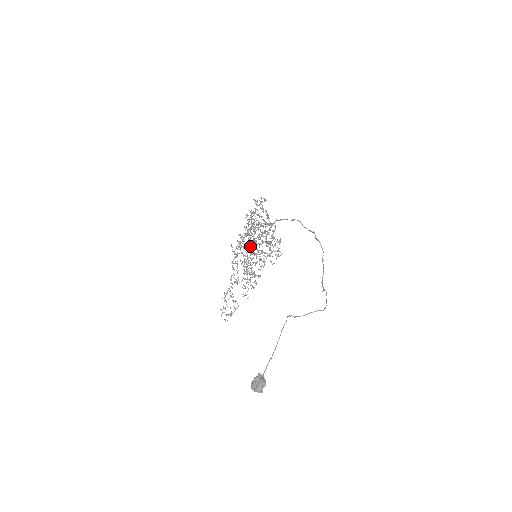
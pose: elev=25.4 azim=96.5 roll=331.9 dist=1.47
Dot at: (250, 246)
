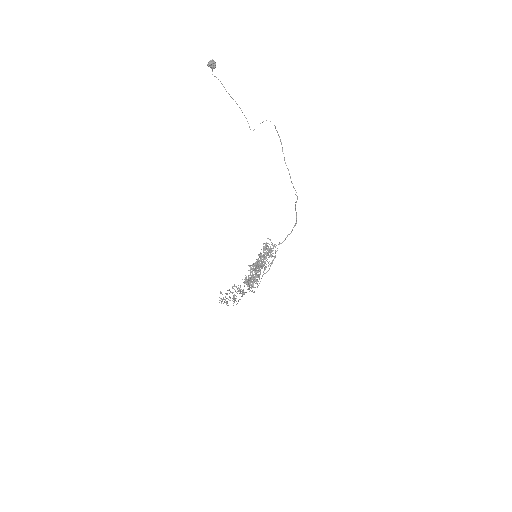
Dot at: occluded
